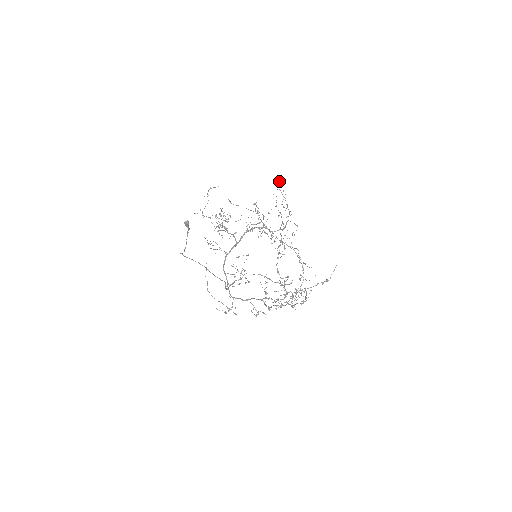
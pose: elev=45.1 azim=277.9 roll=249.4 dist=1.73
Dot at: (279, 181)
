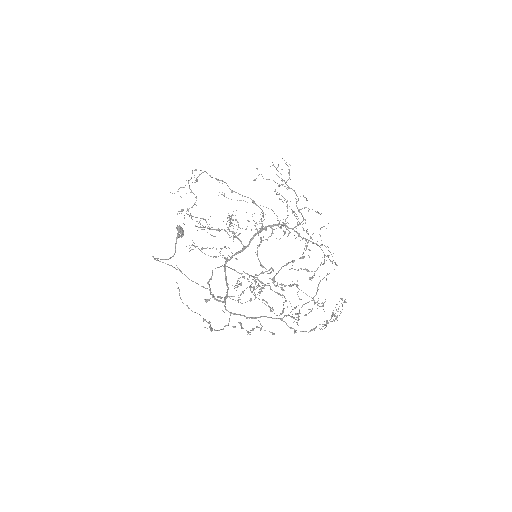
Dot at: (284, 160)
